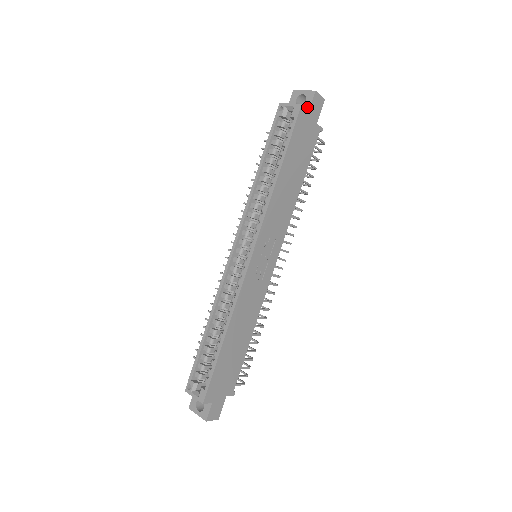
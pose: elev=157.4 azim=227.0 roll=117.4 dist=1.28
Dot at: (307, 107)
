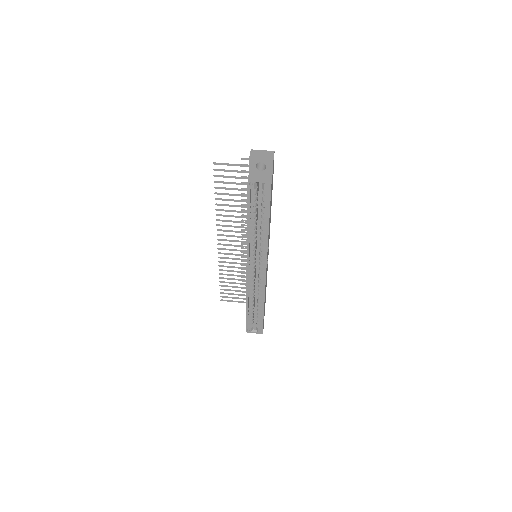
Dot at: (270, 172)
